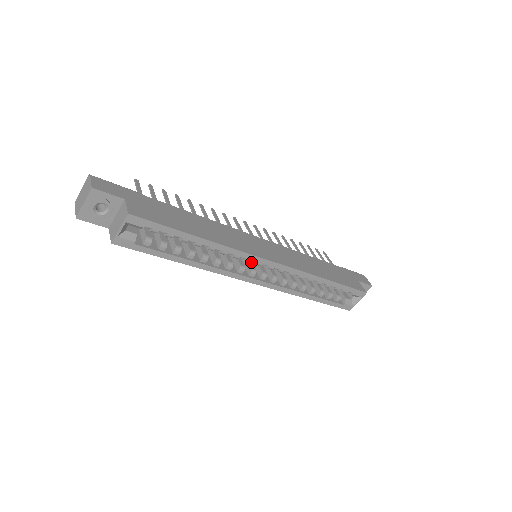
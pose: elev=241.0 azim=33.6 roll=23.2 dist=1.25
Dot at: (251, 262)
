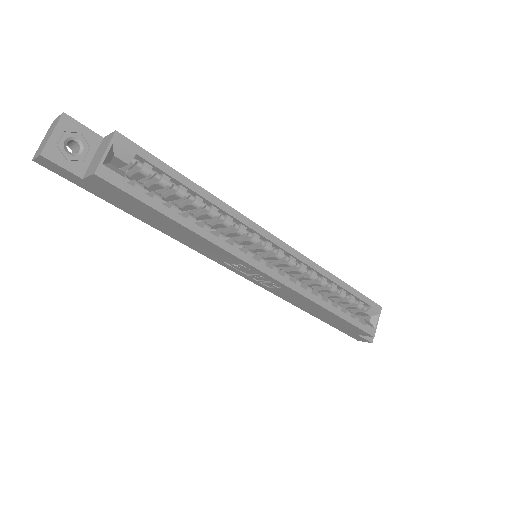
Dot at: (254, 257)
